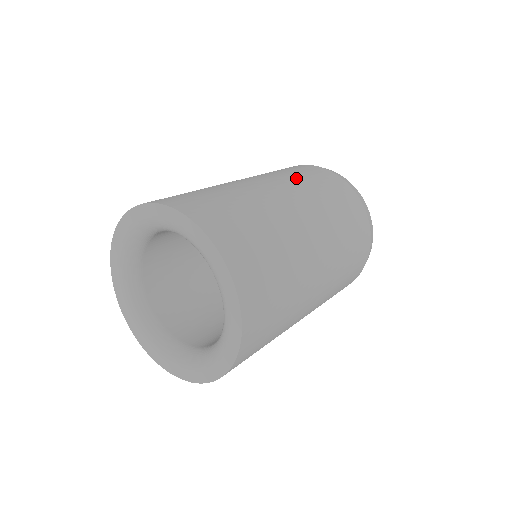
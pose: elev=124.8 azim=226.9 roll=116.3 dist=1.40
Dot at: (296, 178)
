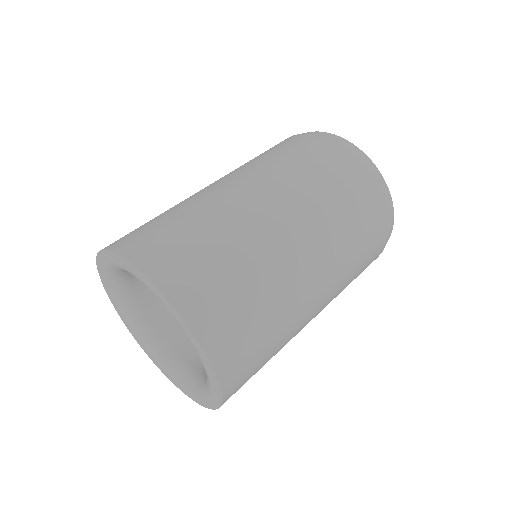
Dot at: (264, 161)
